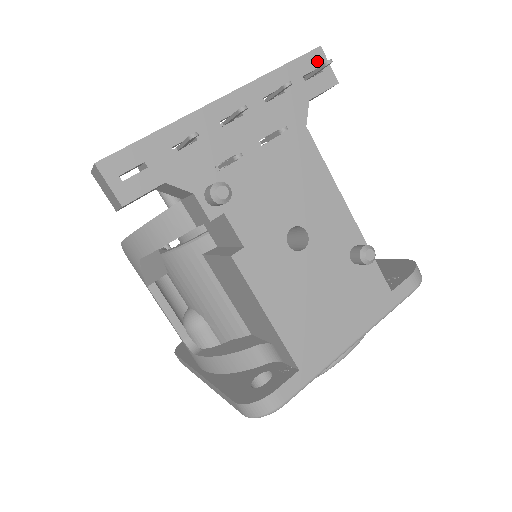
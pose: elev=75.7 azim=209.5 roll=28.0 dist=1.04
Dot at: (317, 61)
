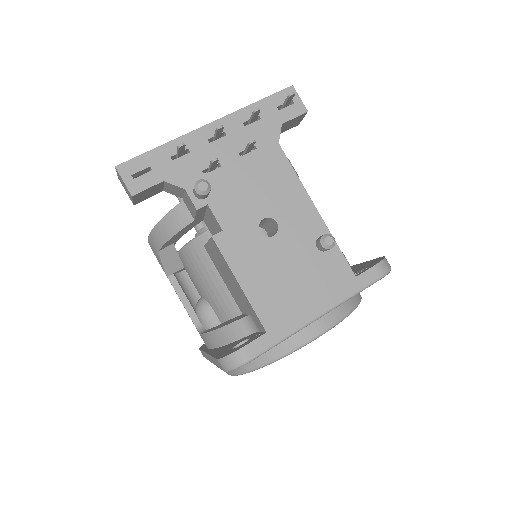
Dot at: occluded
